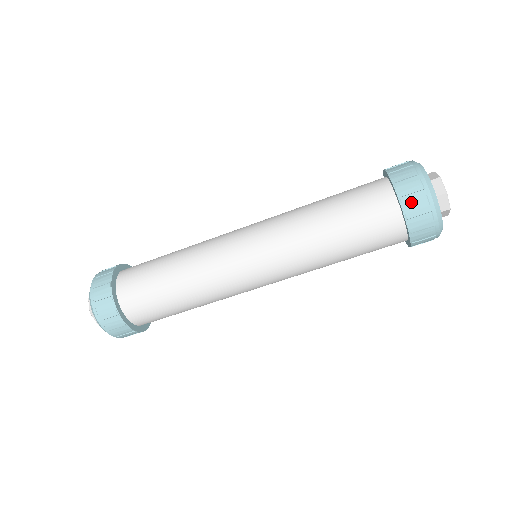
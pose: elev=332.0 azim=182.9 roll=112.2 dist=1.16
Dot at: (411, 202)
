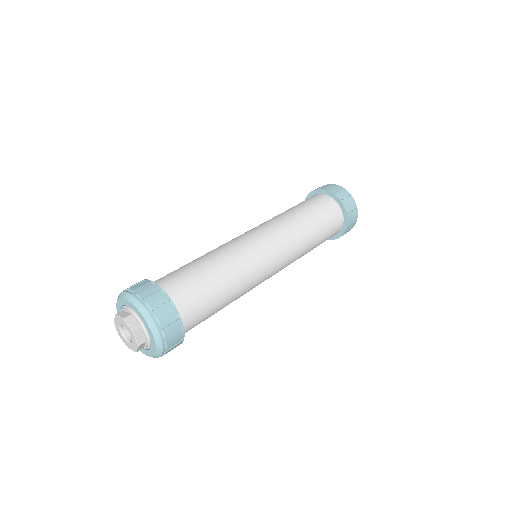
Dot at: (351, 223)
